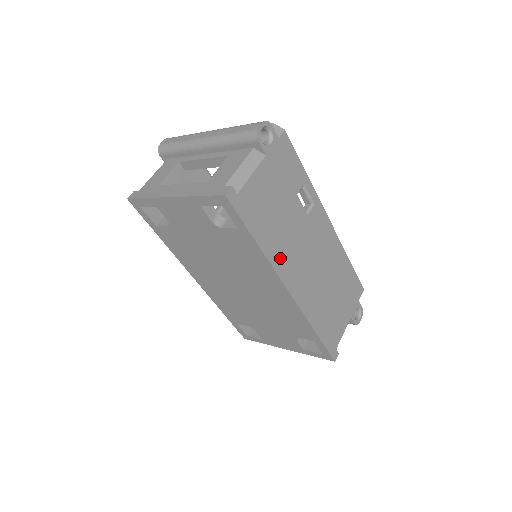
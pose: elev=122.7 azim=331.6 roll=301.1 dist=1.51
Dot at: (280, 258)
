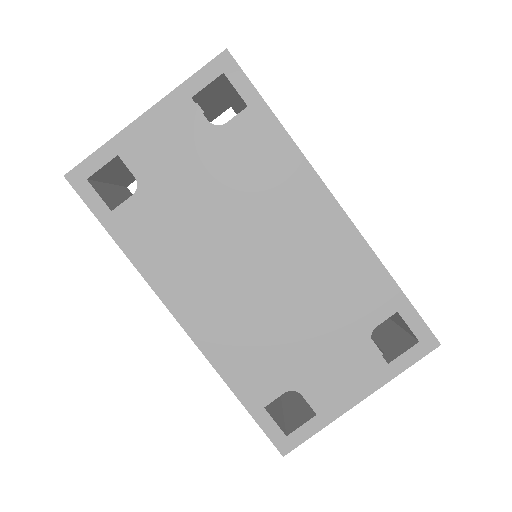
Dot at: occluded
